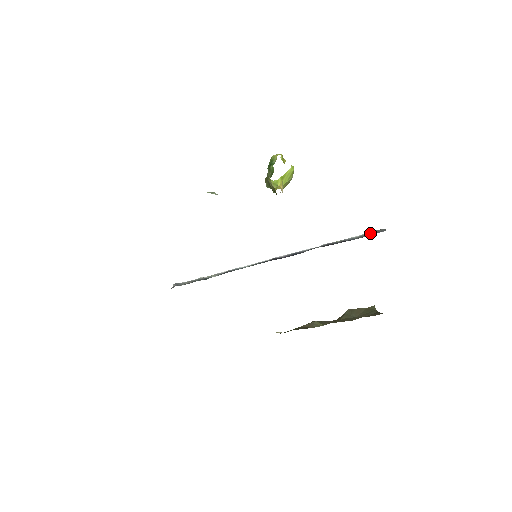
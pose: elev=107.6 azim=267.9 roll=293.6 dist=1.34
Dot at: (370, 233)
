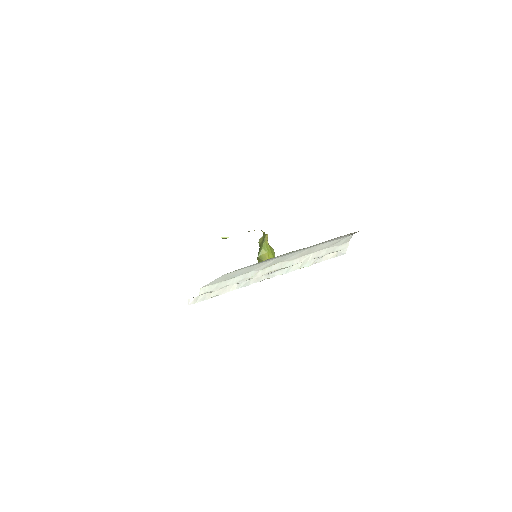
Dot at: occluded
